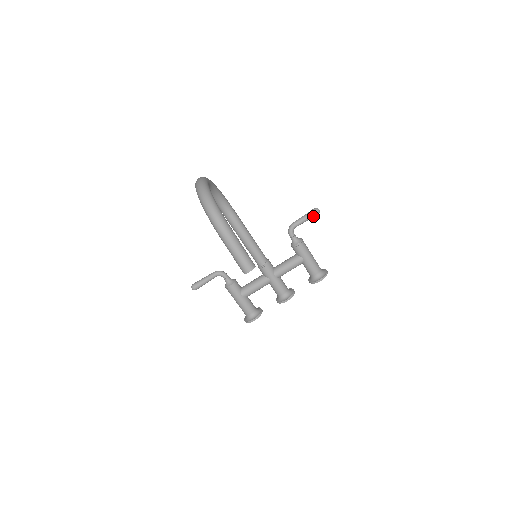
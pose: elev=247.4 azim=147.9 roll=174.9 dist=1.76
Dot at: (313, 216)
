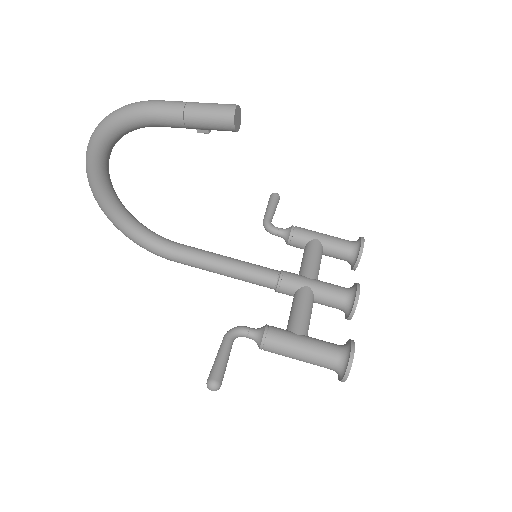
Dot at: (276, 200)
